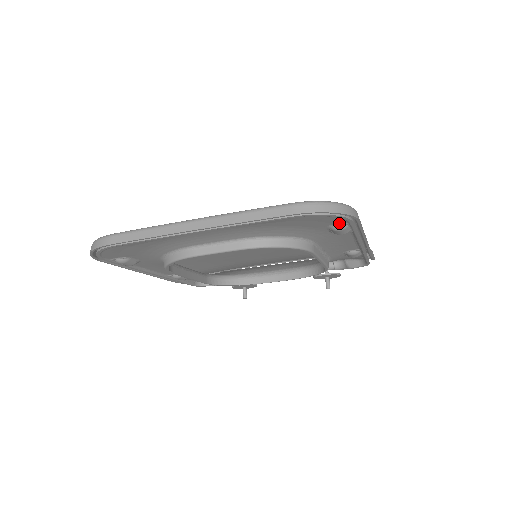
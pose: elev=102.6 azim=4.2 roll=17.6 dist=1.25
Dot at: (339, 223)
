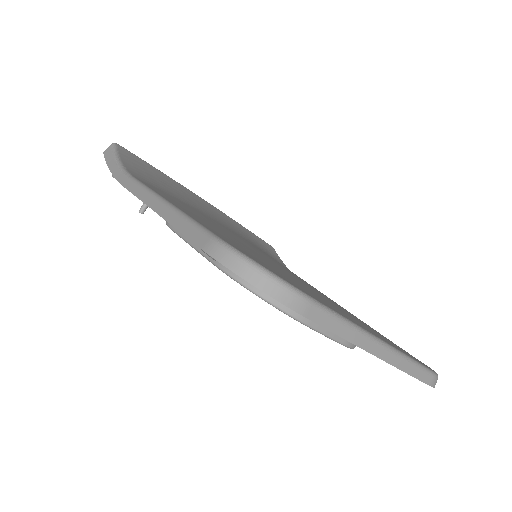
Dot at: occluded
